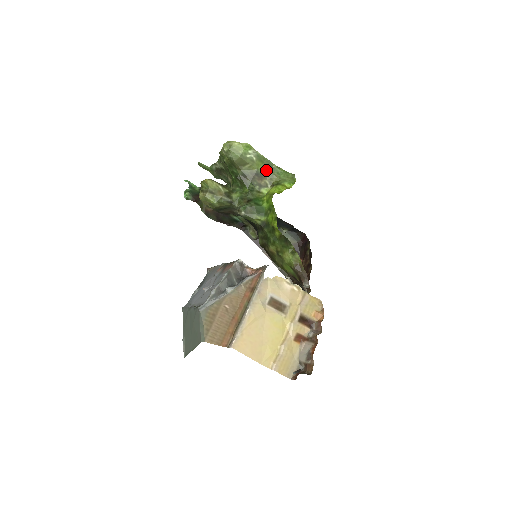
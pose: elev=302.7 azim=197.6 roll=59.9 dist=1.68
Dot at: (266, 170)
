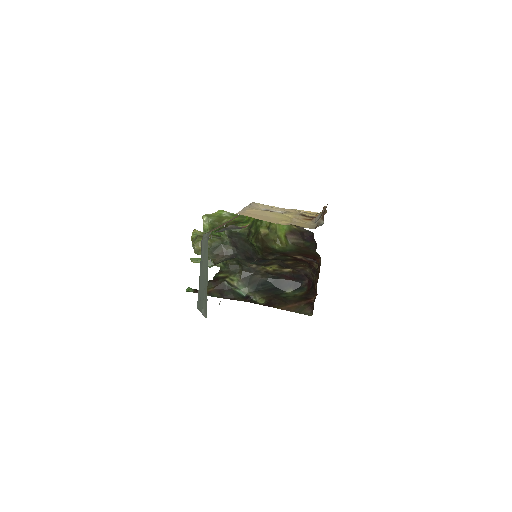
Dot at: (241, 219)
